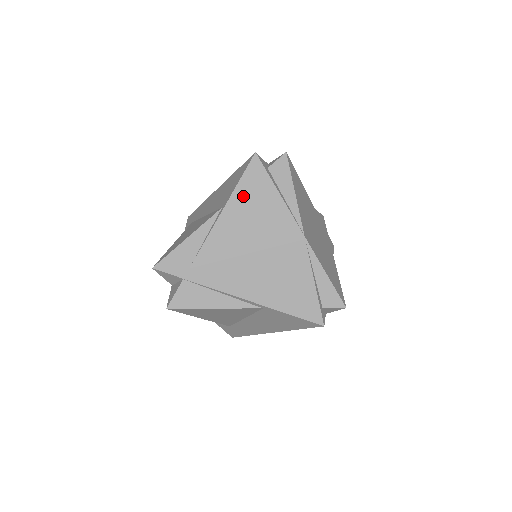
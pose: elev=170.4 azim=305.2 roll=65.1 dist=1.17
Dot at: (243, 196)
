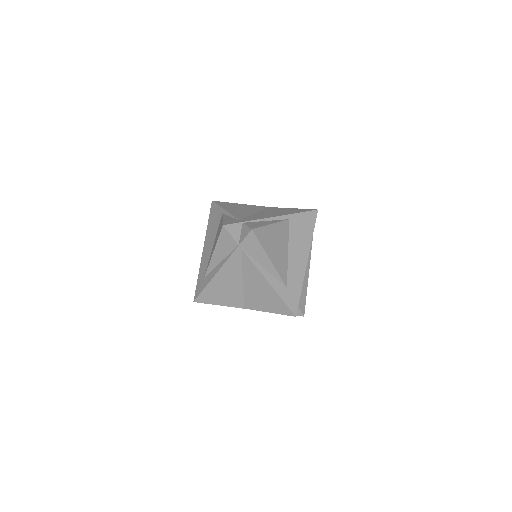
Dot at: (226, 206)
